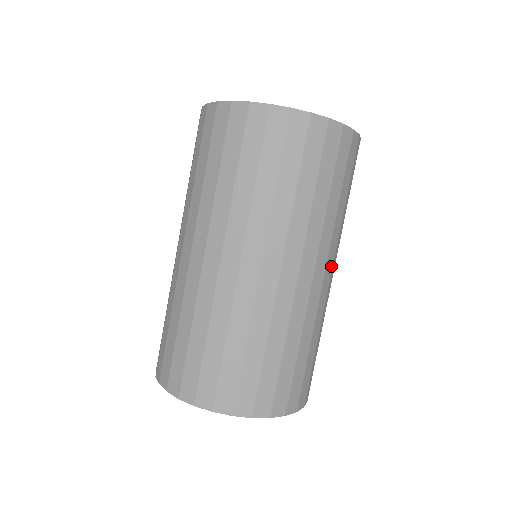
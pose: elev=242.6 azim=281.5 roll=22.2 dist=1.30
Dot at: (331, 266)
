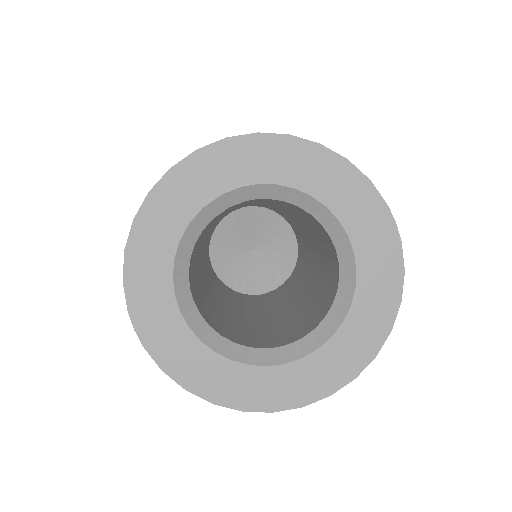
Dot at: occluded
